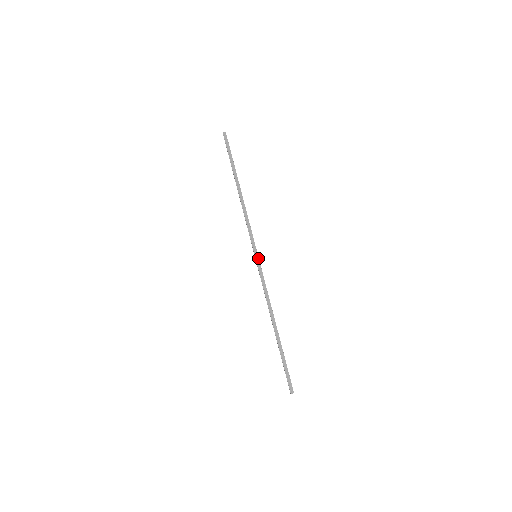
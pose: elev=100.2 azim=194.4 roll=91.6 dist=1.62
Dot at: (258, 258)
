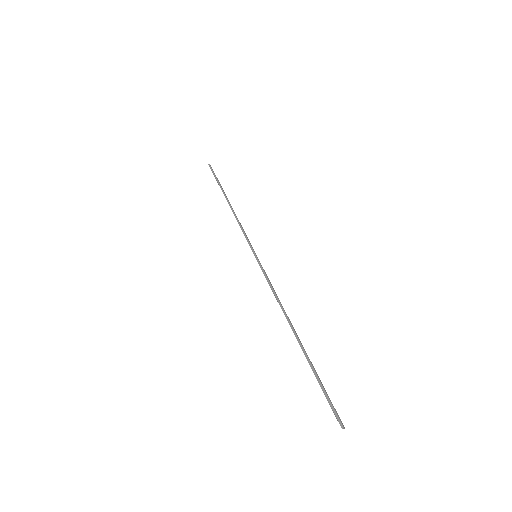
Dot at: (258, 259)
